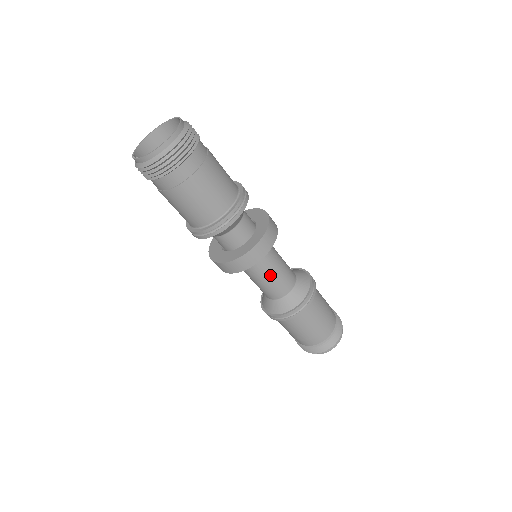
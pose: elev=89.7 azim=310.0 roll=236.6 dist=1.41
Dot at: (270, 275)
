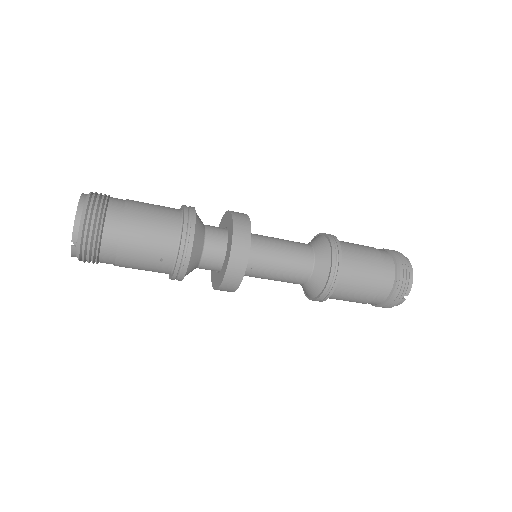
Dot at: (279, 243)
